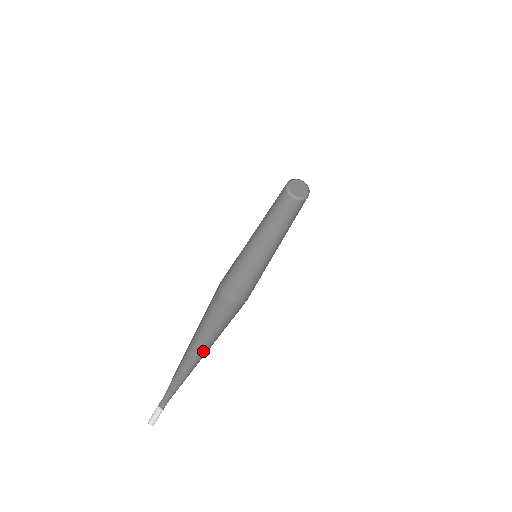
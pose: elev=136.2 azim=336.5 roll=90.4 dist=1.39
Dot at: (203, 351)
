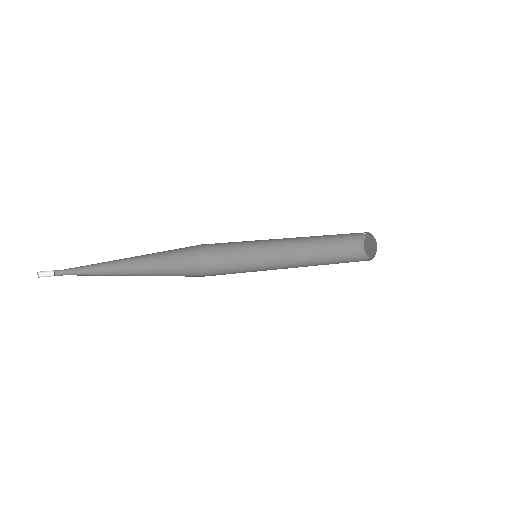
Dot at: (131, 272)
